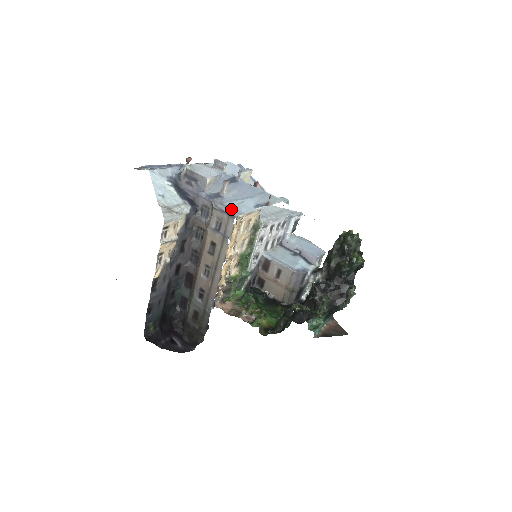
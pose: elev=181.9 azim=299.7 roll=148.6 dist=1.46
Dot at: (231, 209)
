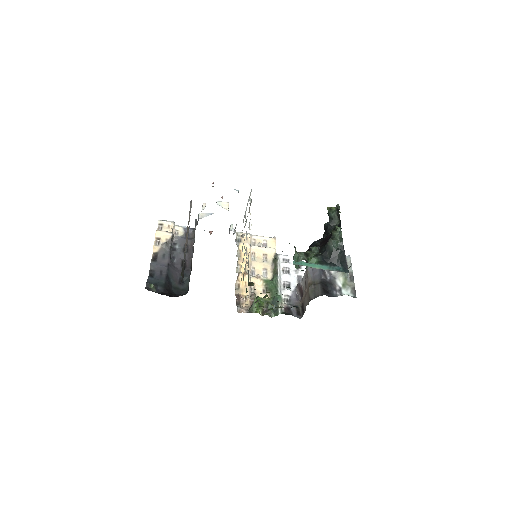
Dot at: occluded
